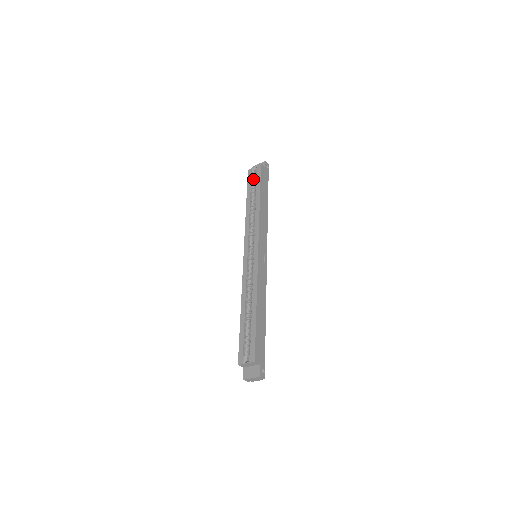
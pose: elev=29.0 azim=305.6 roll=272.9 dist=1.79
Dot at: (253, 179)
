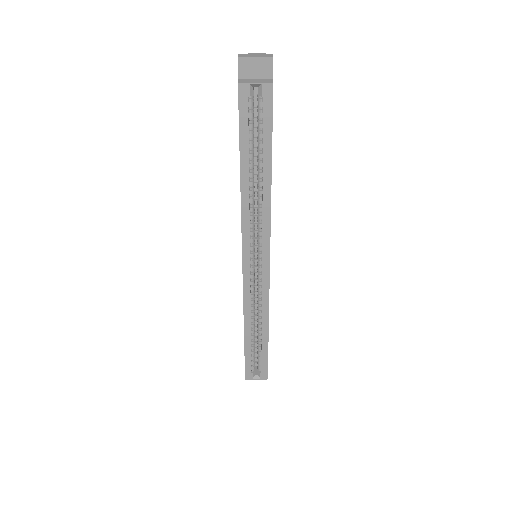
Dot at: (252, 115)
